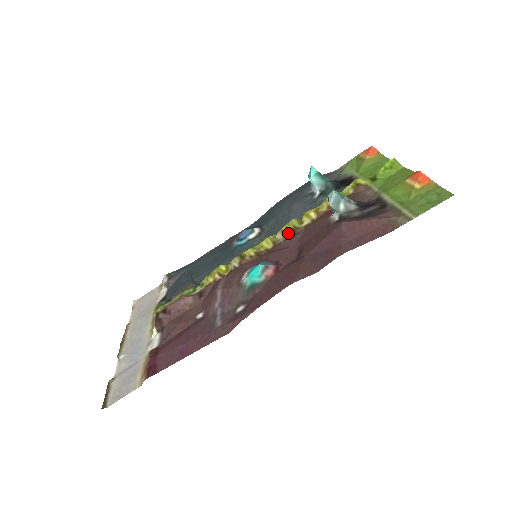
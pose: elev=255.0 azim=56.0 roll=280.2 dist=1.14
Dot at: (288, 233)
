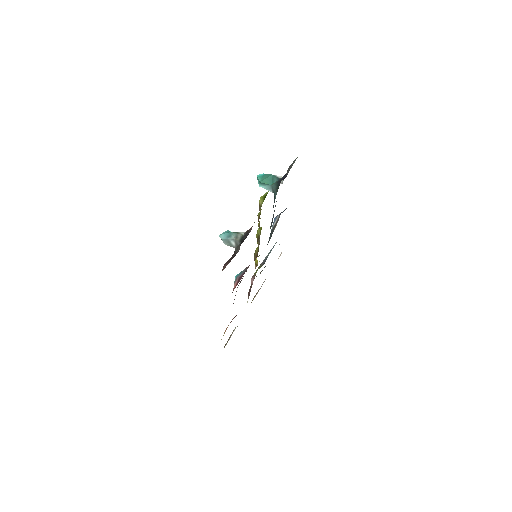
Dot at: (257, 241)
